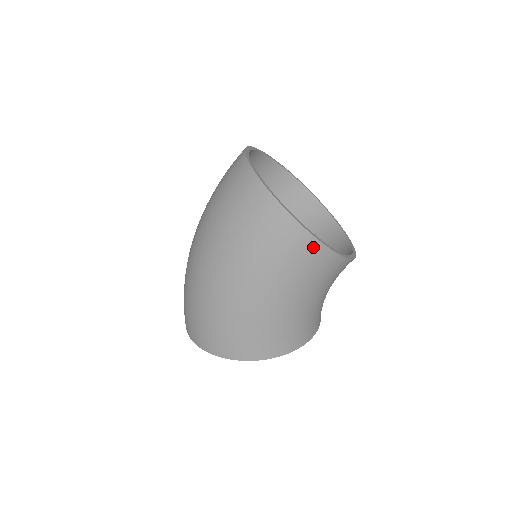
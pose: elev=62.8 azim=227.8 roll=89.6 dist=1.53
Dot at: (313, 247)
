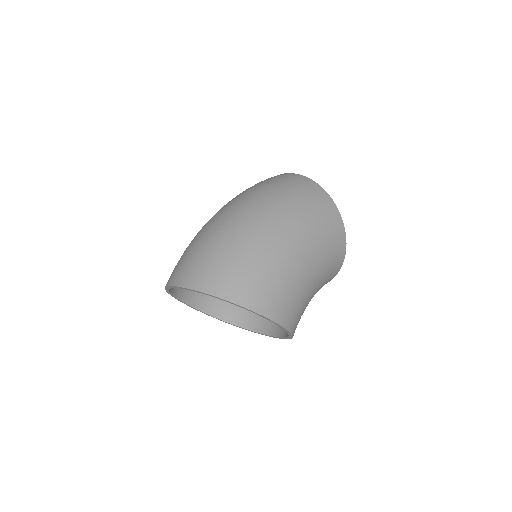
Dot at: (342, 243)
